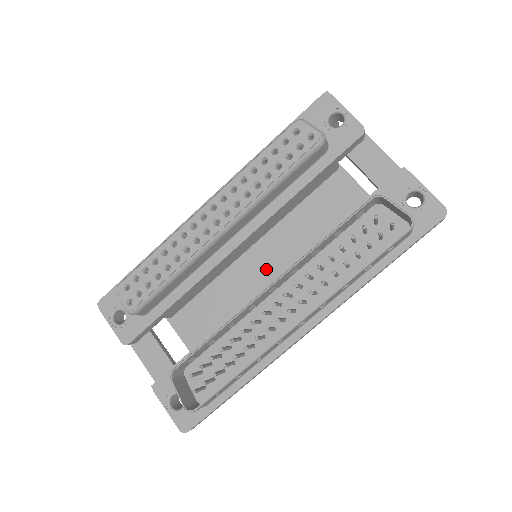
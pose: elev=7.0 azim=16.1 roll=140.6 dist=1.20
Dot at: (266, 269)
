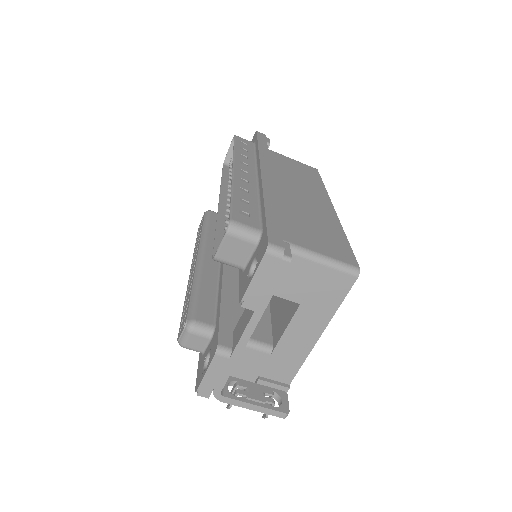
Dot at: occluded
